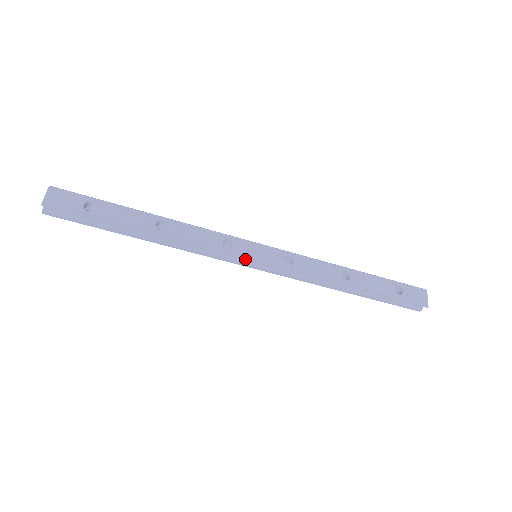
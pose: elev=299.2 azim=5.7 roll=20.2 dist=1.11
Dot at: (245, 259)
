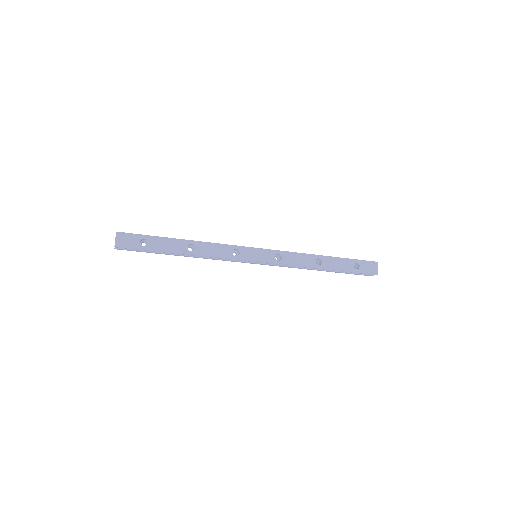
Dot at: (249, 261)
